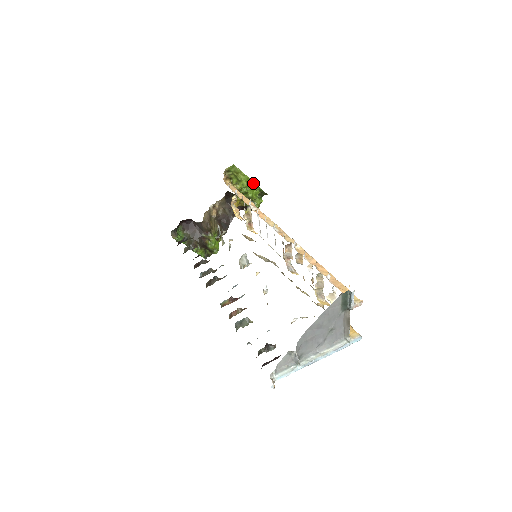
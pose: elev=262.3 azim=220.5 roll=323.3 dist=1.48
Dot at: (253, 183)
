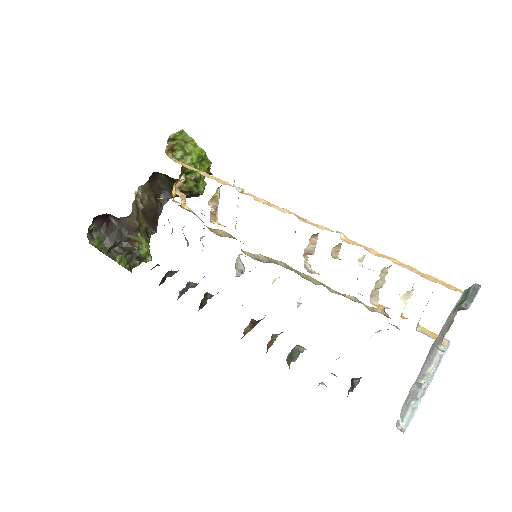
Dot at: (205, 157)
